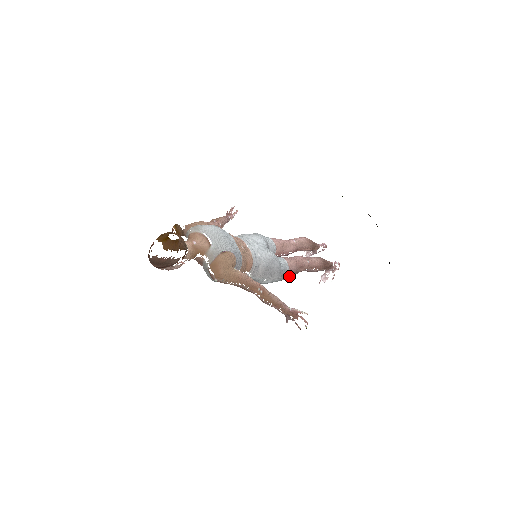
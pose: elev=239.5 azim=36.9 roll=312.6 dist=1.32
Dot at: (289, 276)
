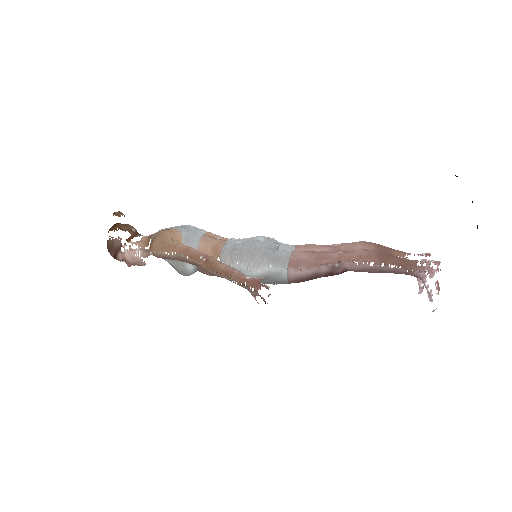
Dot at: (303, 270)
